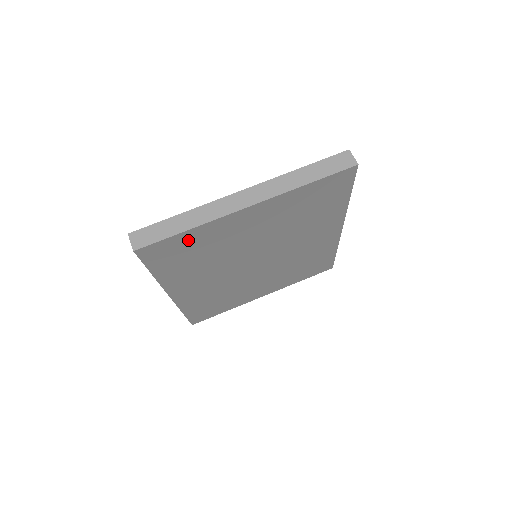
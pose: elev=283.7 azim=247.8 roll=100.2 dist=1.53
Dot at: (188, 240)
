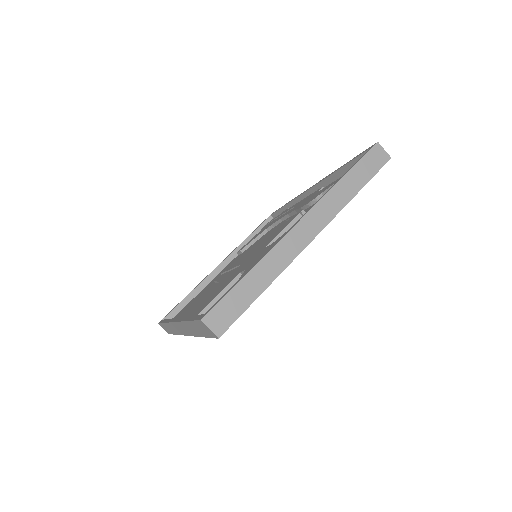
Dot at: occluded
